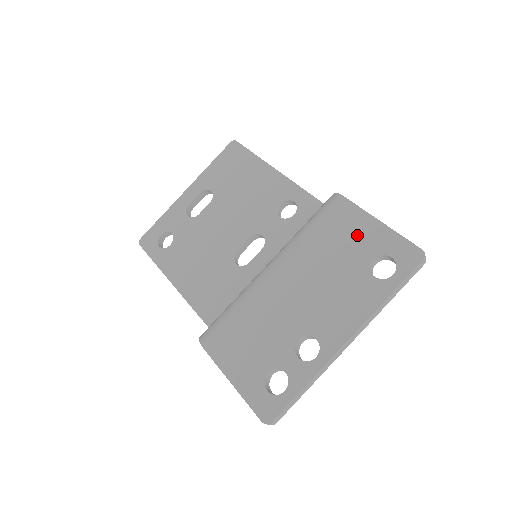
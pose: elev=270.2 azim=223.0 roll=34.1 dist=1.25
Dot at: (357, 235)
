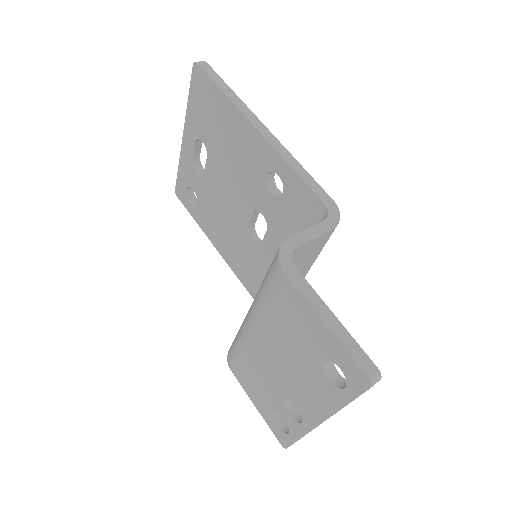
Dot at: (305, 327)
